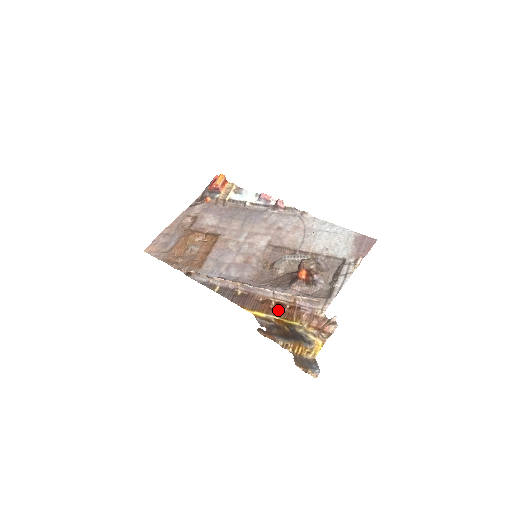
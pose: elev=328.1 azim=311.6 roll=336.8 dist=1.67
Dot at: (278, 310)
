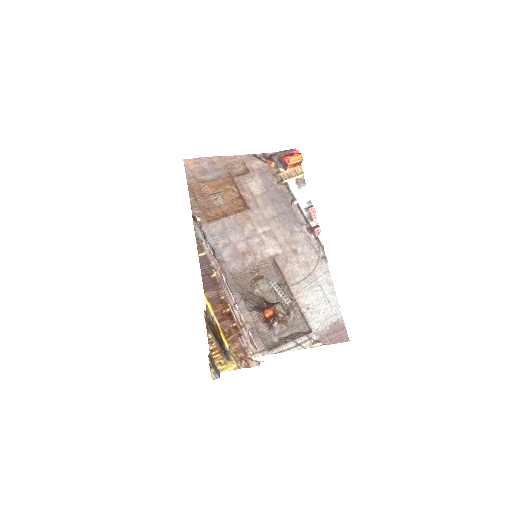
Dot at: (225, 320)
